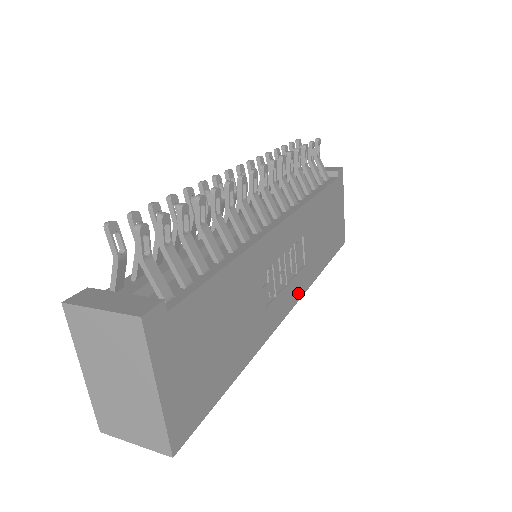
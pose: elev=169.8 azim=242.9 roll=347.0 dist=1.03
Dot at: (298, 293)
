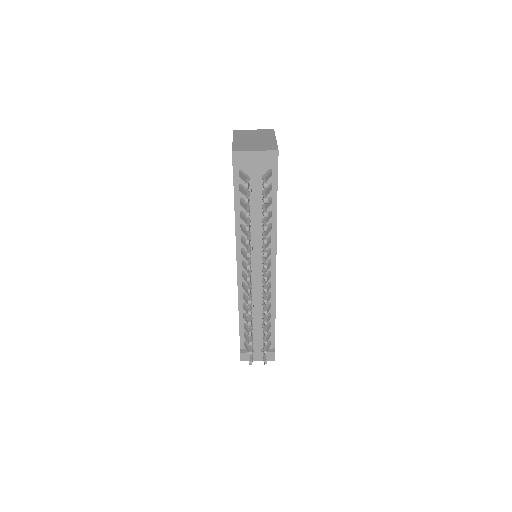
Dot at: occluded
